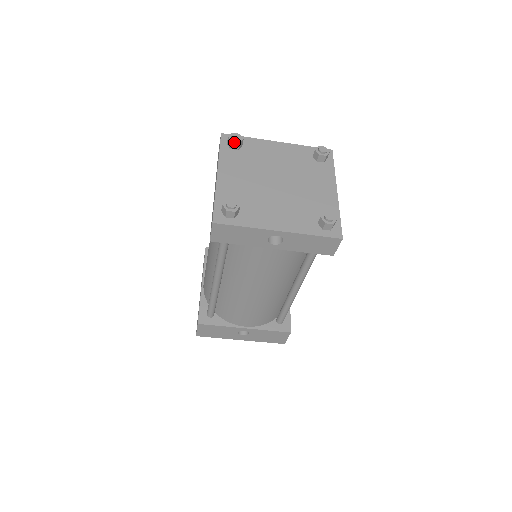
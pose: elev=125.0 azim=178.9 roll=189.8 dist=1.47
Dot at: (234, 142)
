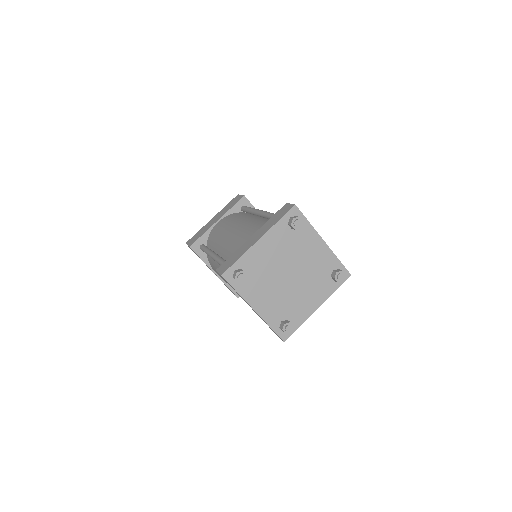
Dot at: (292, 226)
